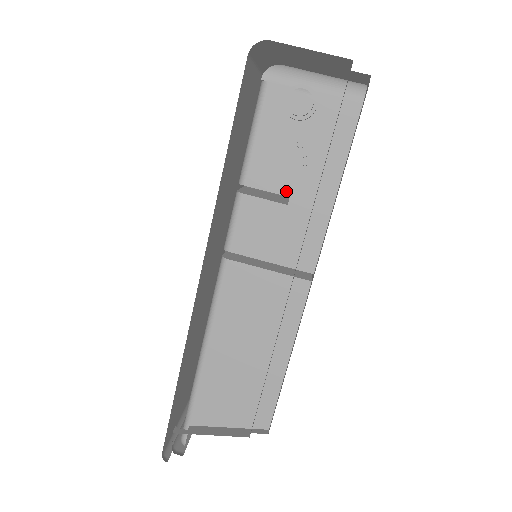
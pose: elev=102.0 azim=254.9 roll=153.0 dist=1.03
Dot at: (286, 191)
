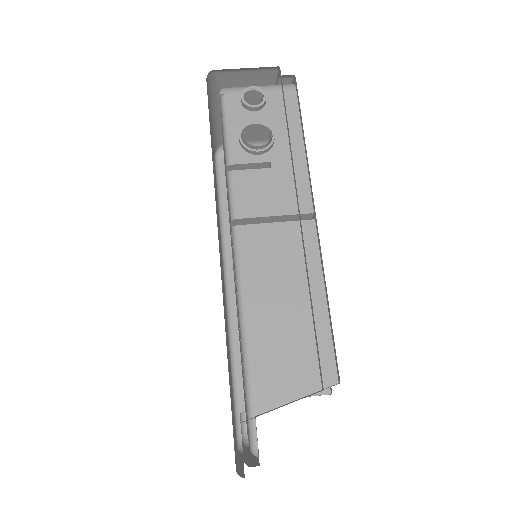
Dot at: (266, 159)
